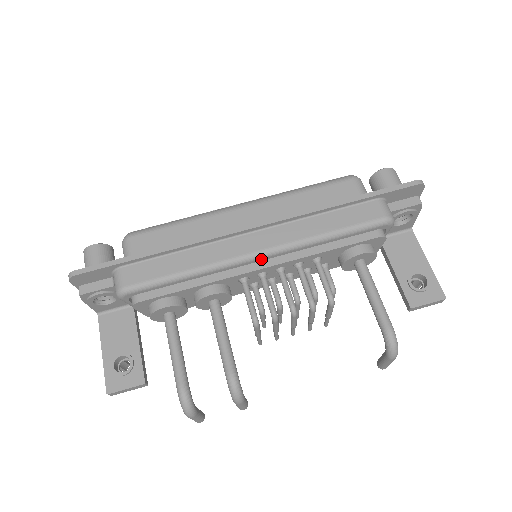
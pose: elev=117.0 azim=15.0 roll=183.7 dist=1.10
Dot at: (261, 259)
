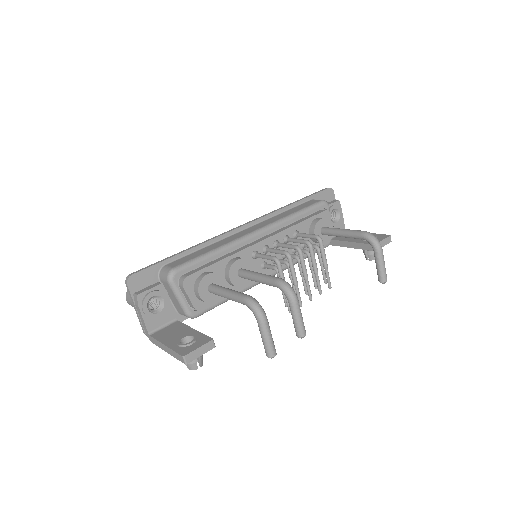
Dot at: (260, 235)
